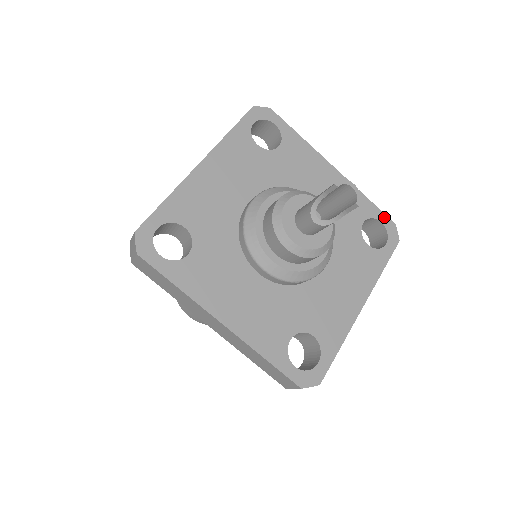
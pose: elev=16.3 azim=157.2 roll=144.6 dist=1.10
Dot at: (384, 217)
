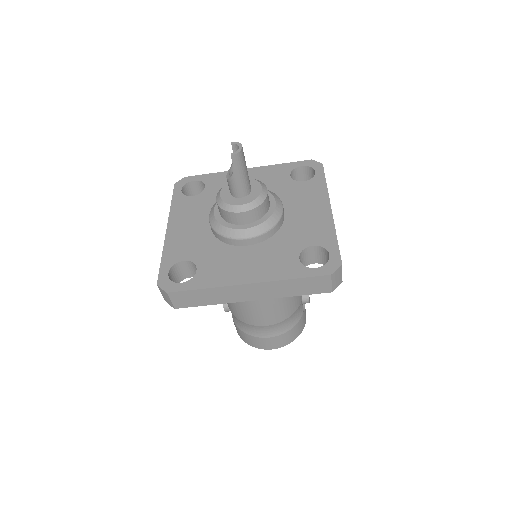
Dot at: (337, 254)
